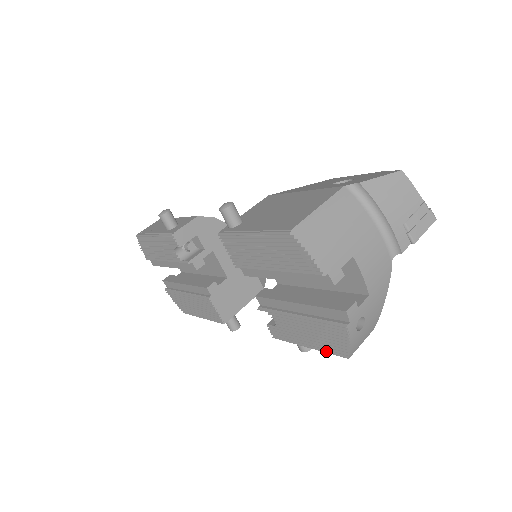
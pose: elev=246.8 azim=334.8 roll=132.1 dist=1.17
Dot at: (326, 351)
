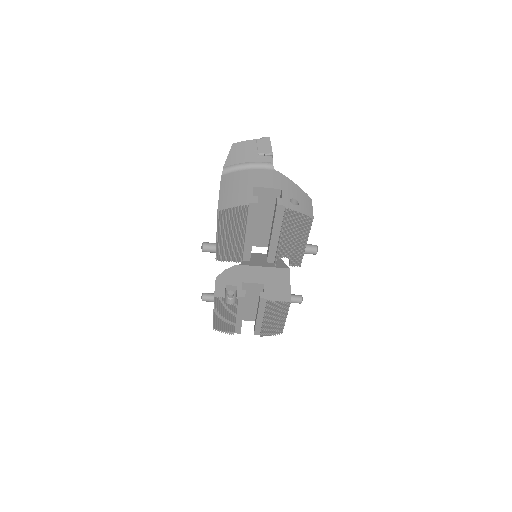
Dot at: (308, 232)
